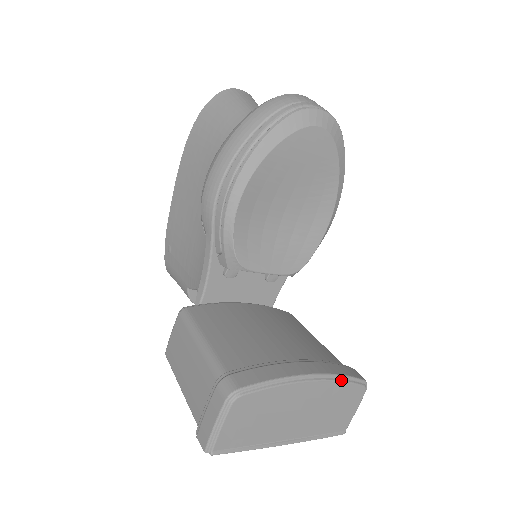
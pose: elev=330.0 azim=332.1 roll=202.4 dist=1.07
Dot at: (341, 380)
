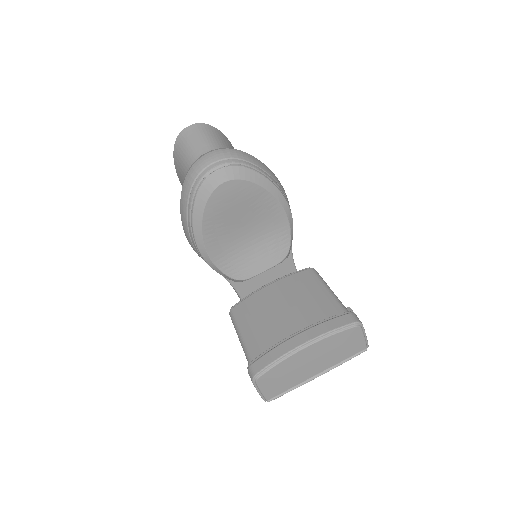
Dot at: (330, 335)
